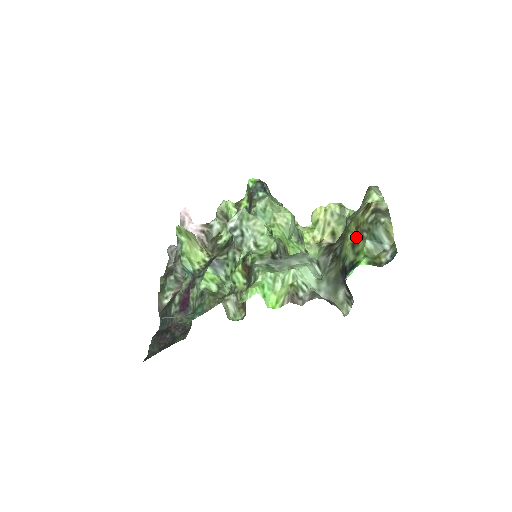
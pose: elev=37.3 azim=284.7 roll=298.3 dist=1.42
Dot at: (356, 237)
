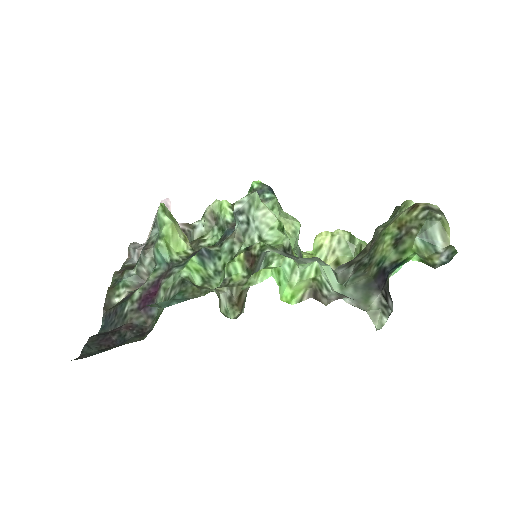
Dot at: (400, 236)
